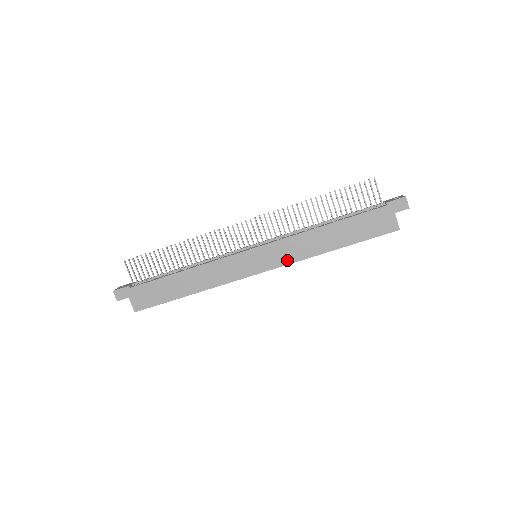
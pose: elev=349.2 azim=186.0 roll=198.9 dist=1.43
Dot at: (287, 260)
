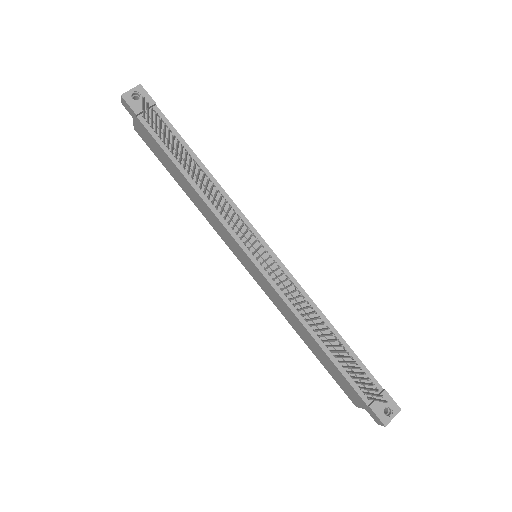
Dot at: (269, 295)
